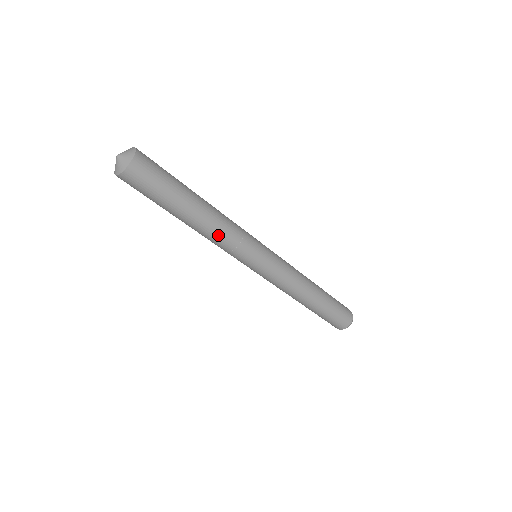
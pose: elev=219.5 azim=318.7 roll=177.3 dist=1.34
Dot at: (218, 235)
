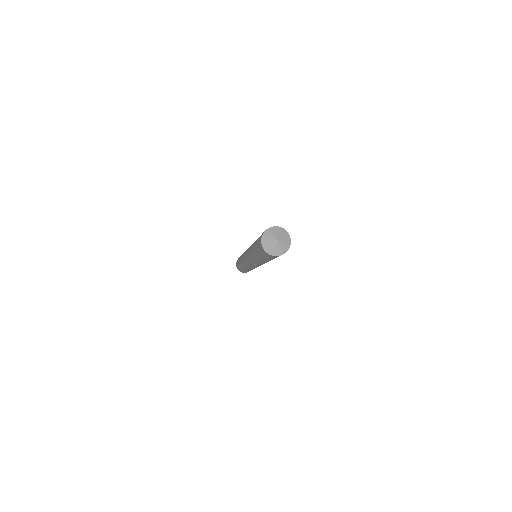
Dot at: (255, 261)
